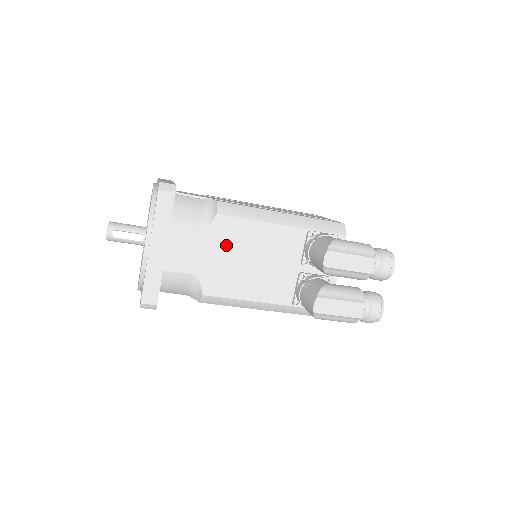
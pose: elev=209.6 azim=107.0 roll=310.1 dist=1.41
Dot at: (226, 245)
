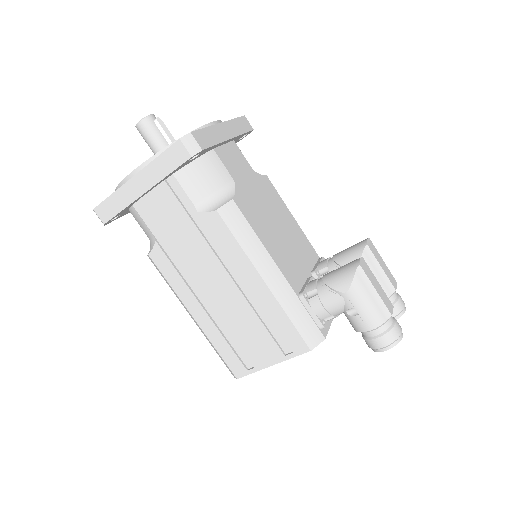
Dot at: (265, 196)
